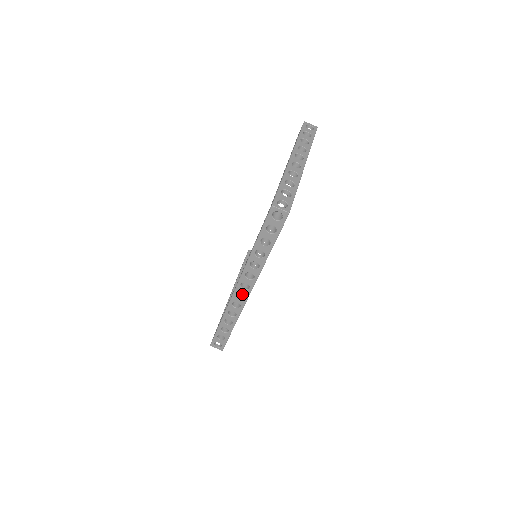
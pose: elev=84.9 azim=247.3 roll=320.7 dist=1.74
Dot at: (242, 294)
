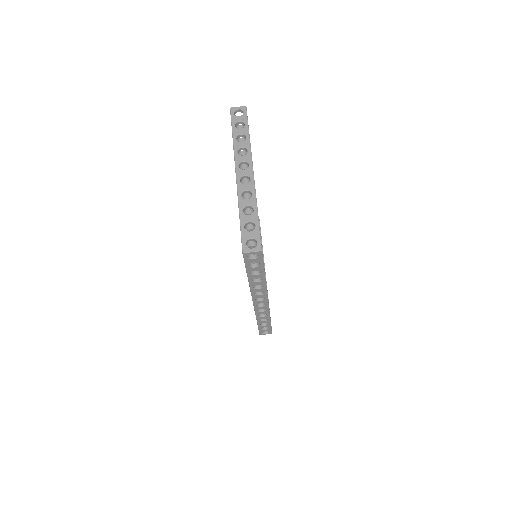
Dot at: occluded
